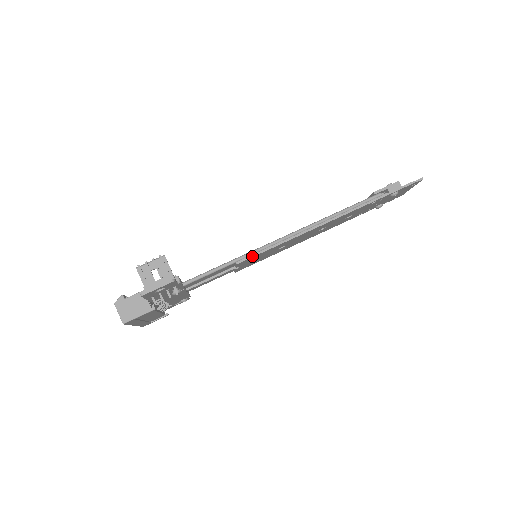
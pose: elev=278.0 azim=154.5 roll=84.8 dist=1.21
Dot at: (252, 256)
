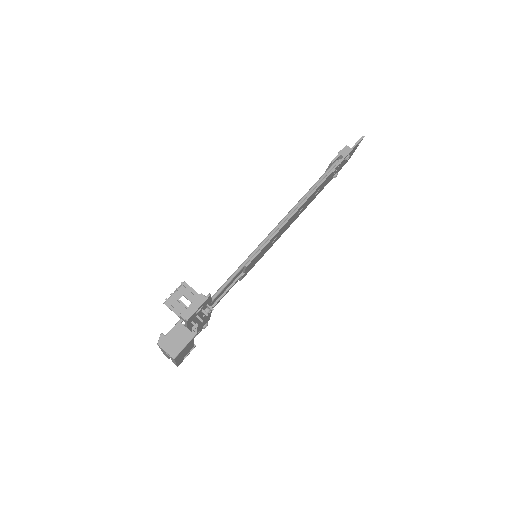
Dot at: (256, 255)
